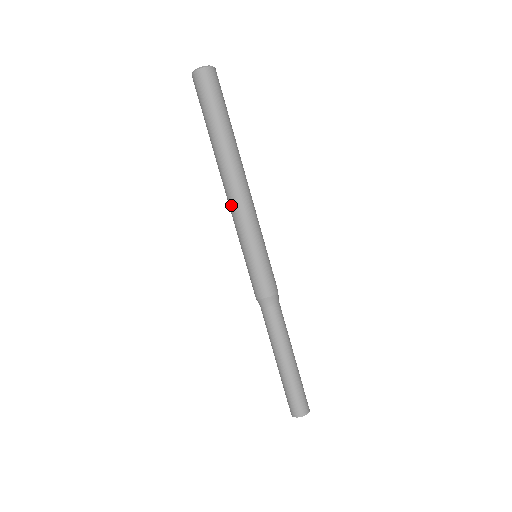
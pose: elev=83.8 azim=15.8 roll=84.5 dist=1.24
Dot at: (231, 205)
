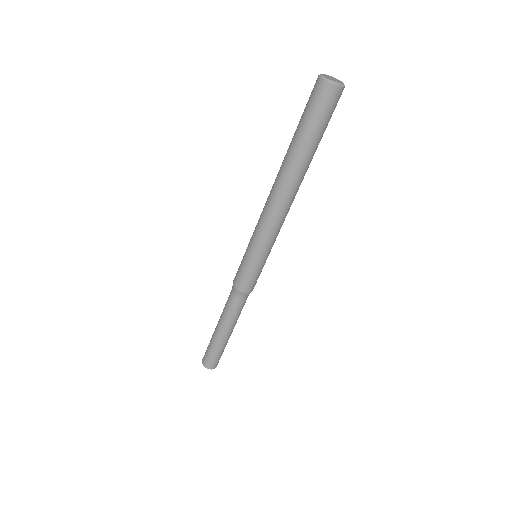
Dot at: (264, 207)
